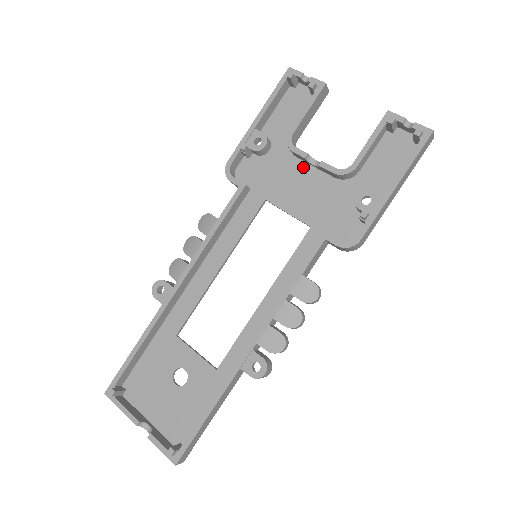
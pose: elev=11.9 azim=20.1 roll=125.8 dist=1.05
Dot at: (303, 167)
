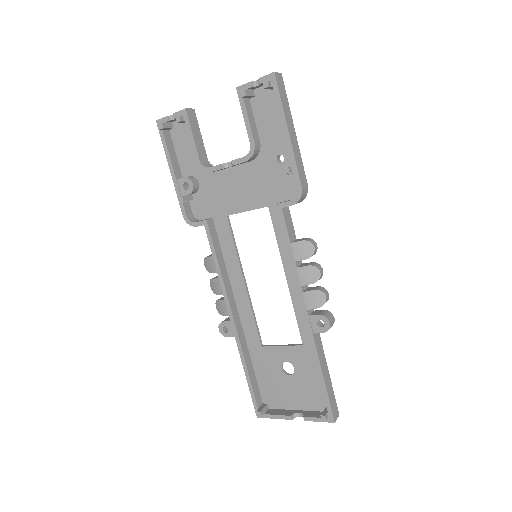
Dot at: (227, 173)
